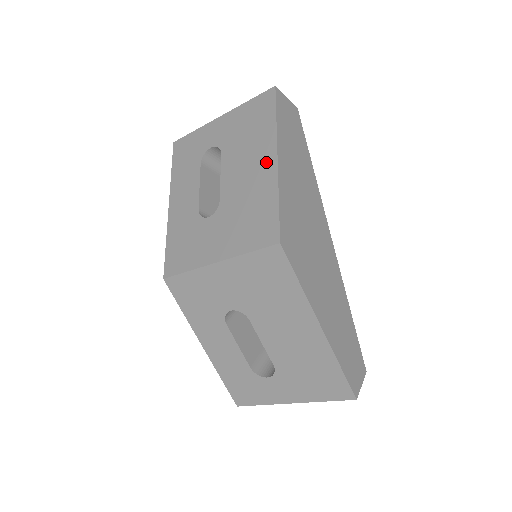
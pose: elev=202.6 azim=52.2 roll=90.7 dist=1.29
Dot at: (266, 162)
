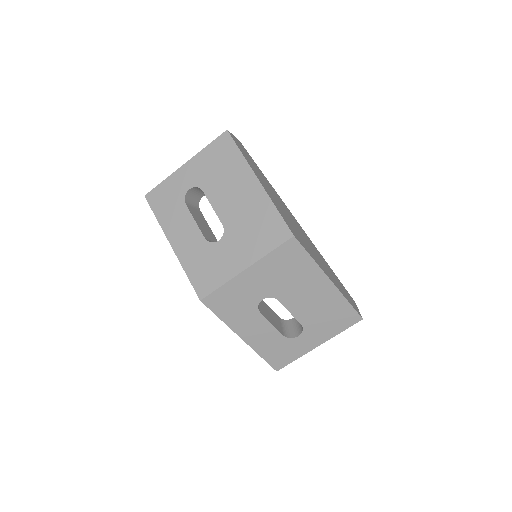
Dot at: (250, 186)
